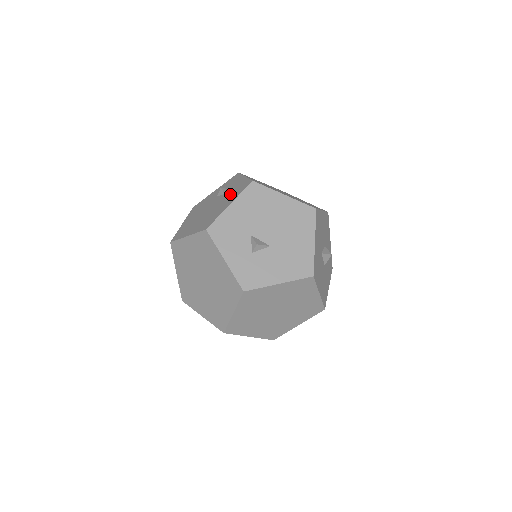
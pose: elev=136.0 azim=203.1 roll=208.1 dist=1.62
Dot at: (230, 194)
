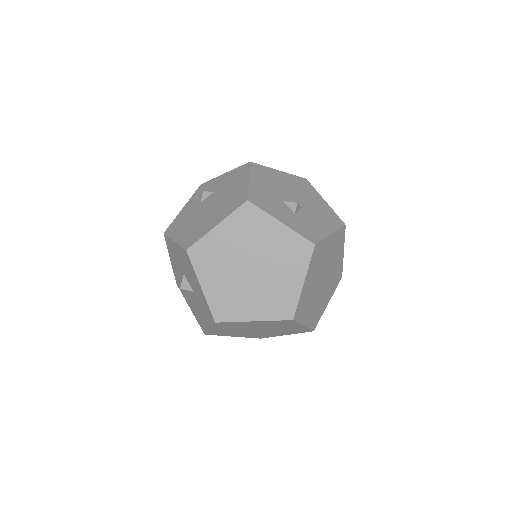
Dot at: (228, 183)
